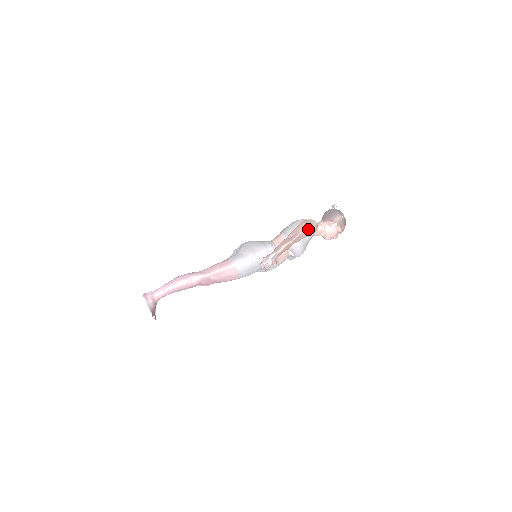
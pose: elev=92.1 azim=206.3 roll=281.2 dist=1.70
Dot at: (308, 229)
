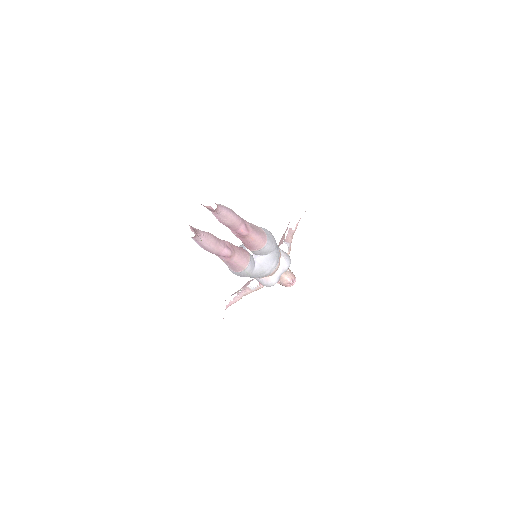
Dot at: occluded
